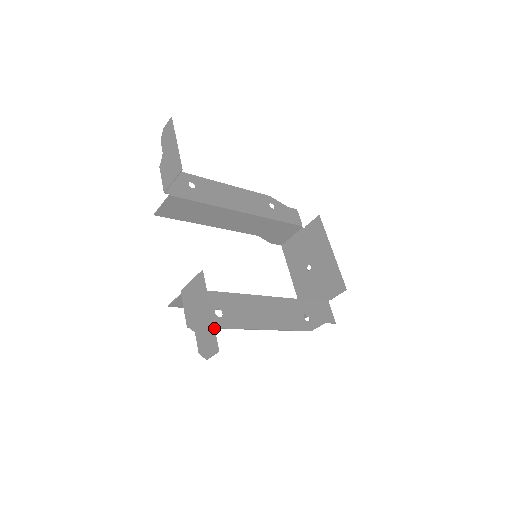
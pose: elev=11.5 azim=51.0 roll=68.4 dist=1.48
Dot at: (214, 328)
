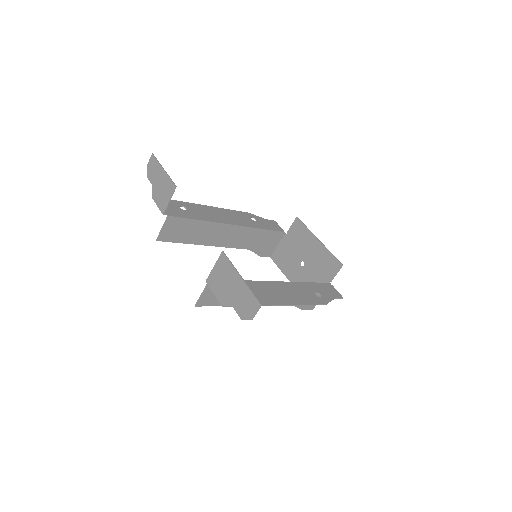
Dot at: (250, 289)
